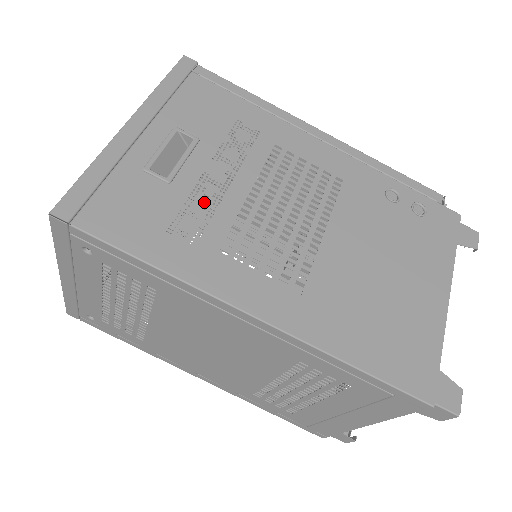
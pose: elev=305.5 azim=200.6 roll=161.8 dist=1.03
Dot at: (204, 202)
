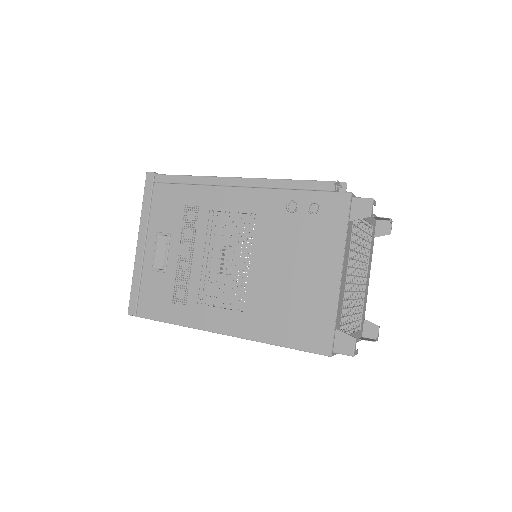
Dot at: occluded
